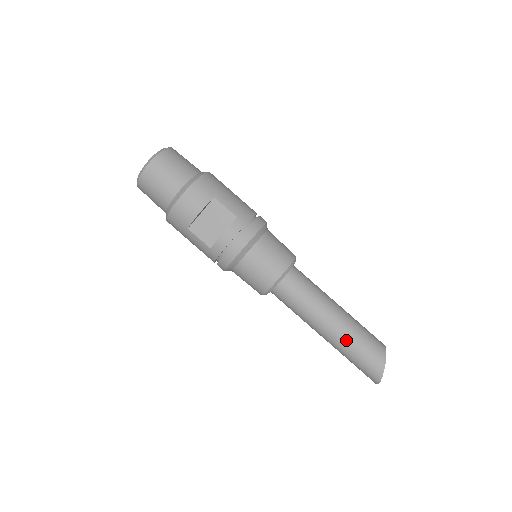
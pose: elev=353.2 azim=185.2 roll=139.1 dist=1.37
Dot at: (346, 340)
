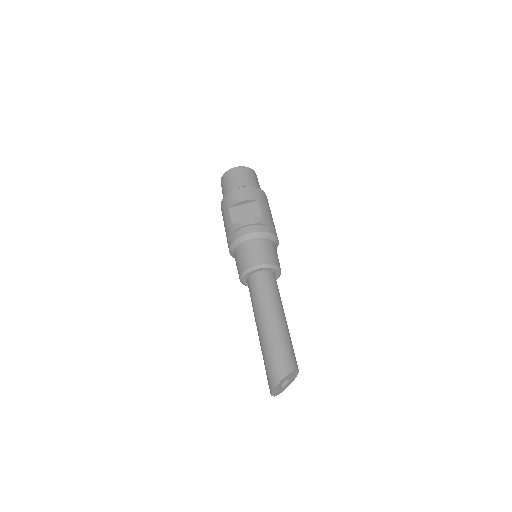
Dot at: (272, 337)
